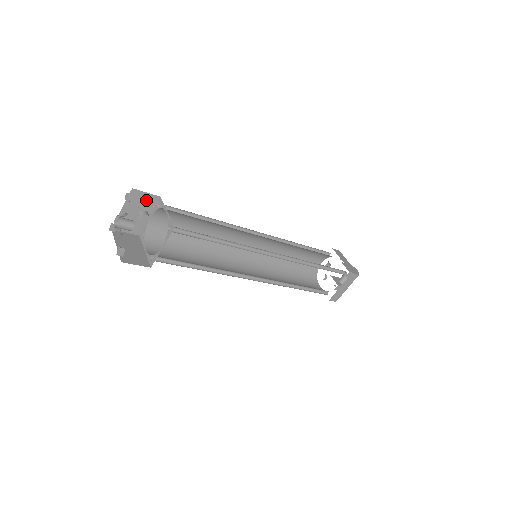
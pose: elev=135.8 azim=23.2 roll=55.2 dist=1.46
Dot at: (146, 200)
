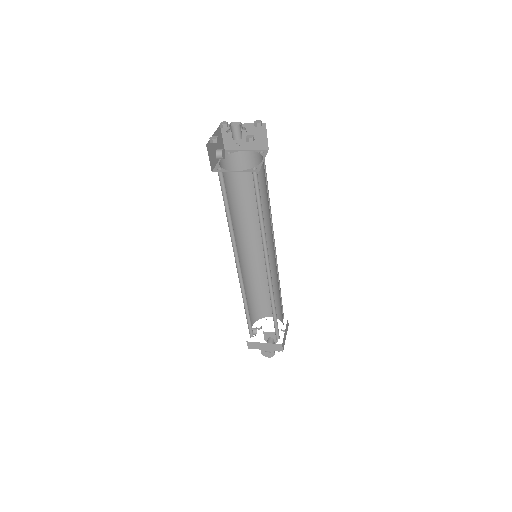
Dot at: (220, 144)
